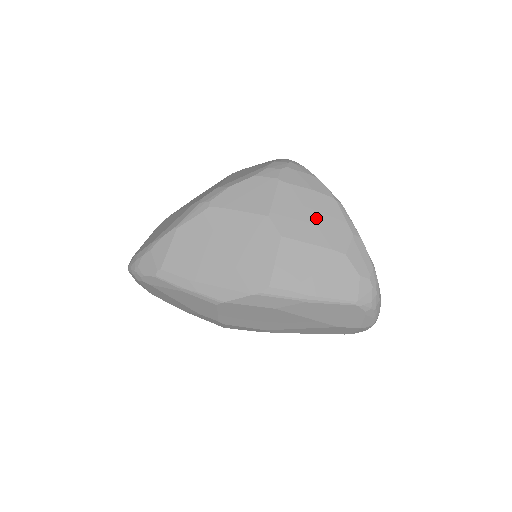
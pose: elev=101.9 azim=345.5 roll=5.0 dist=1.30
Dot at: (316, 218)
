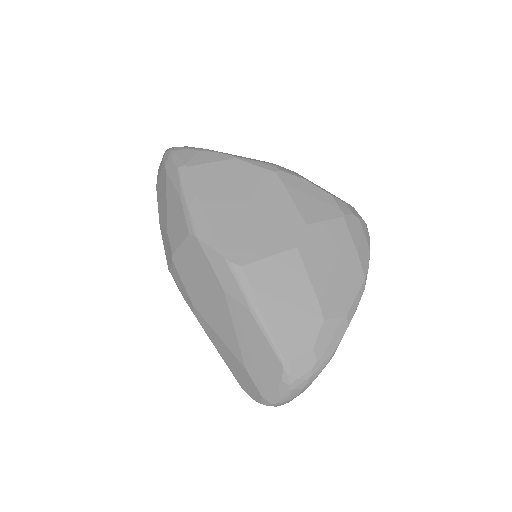
Dot at: (336, 270)
